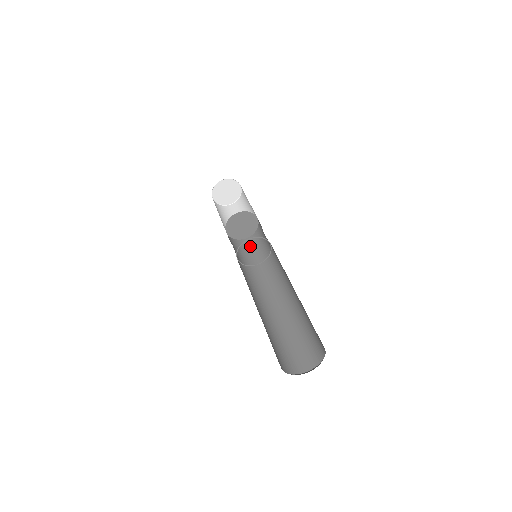
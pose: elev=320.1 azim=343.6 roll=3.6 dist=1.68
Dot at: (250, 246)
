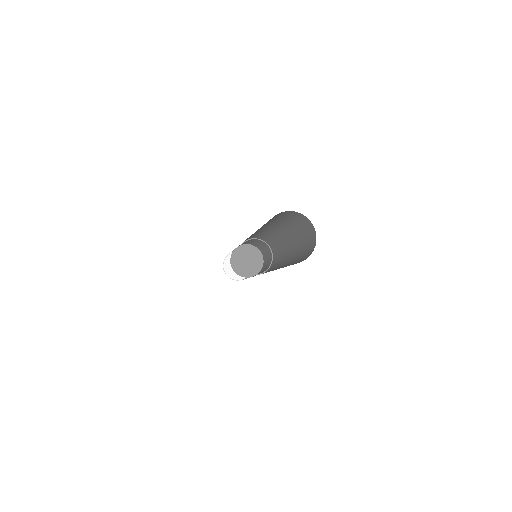
Dot at: occluded
